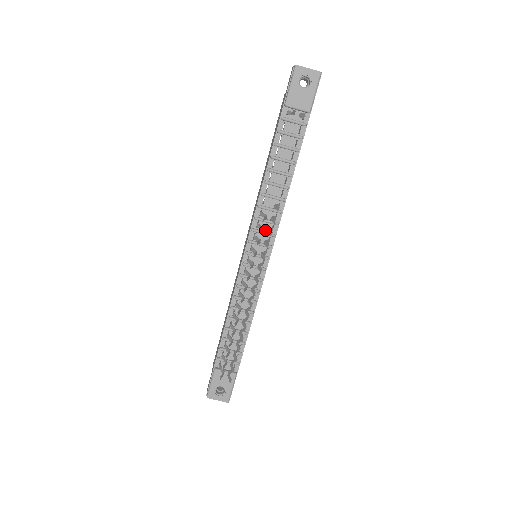
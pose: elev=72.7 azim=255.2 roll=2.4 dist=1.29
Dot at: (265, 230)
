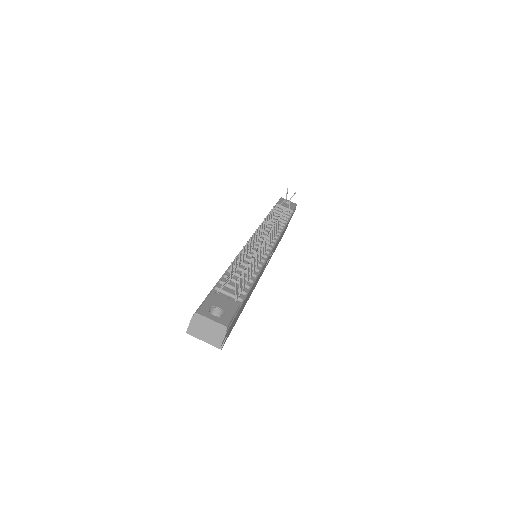
Dot at: occluded
